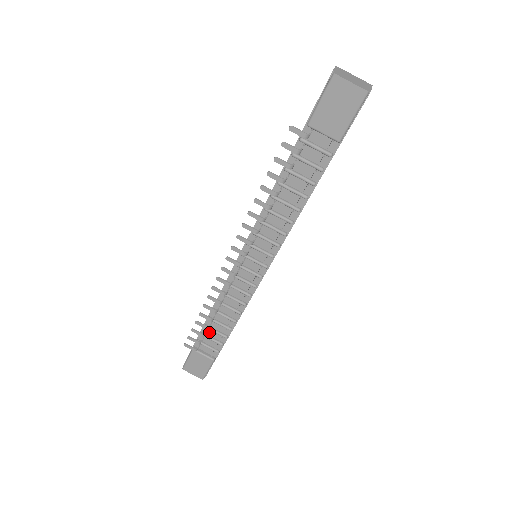
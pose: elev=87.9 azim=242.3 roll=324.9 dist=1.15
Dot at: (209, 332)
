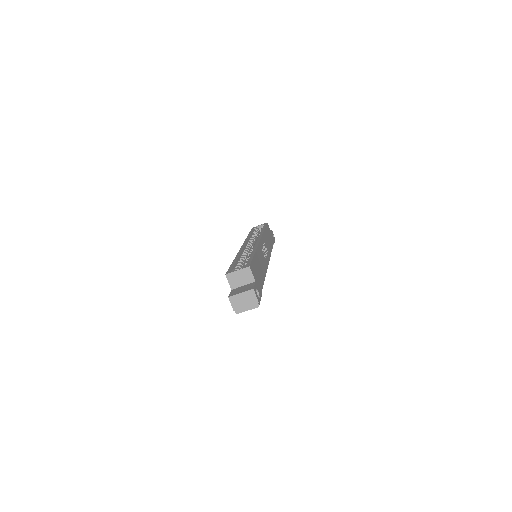
Dot at: occluded
